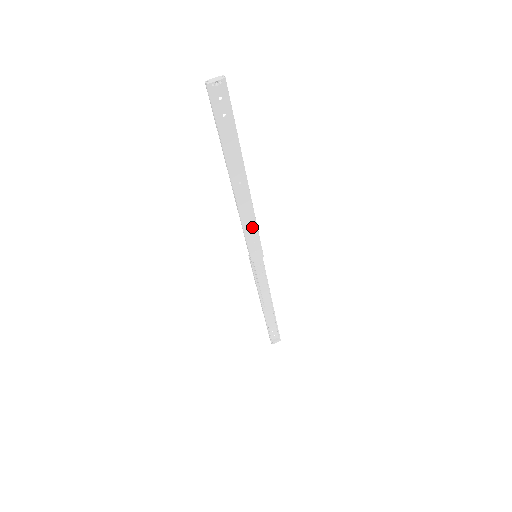
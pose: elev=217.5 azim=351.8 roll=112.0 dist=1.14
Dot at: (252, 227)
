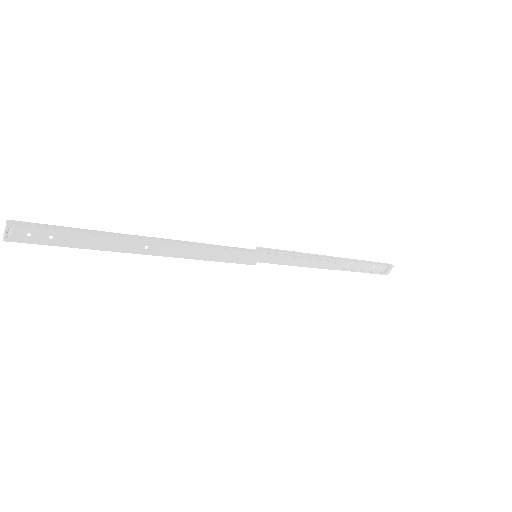
Dot at: (212, 252)
